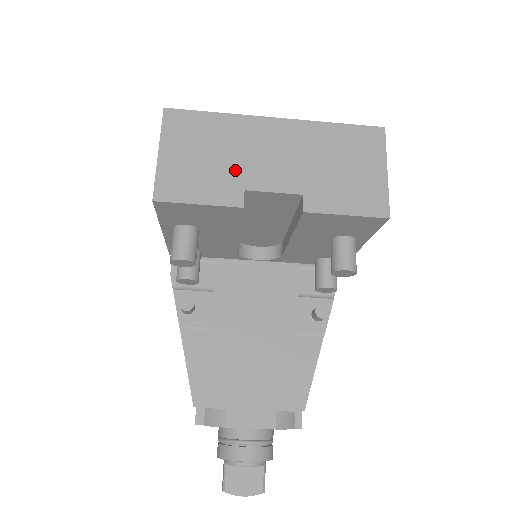
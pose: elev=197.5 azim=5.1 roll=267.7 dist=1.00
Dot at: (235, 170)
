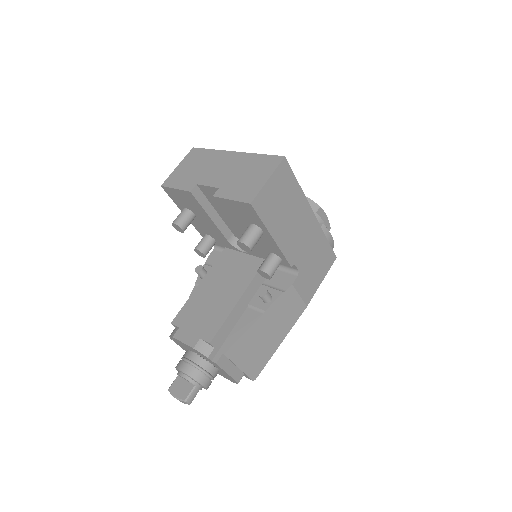
Dot at: (199, 175)
